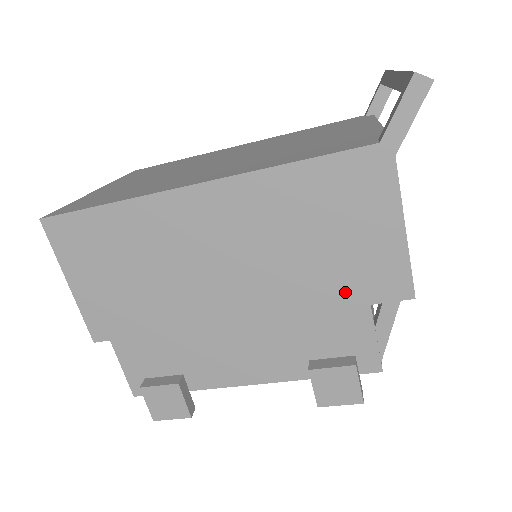
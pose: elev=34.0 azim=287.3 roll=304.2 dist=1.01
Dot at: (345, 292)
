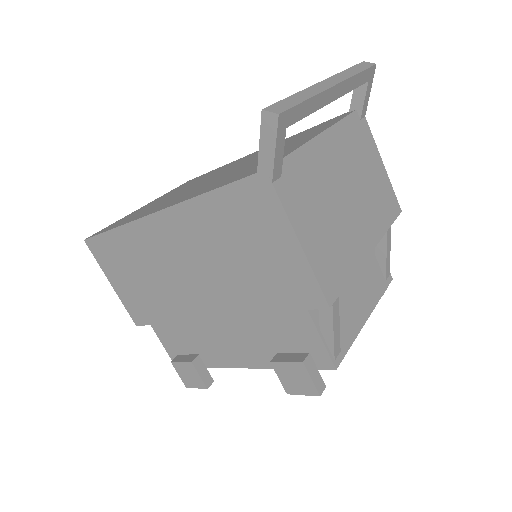
Dot at: (274, 299)
